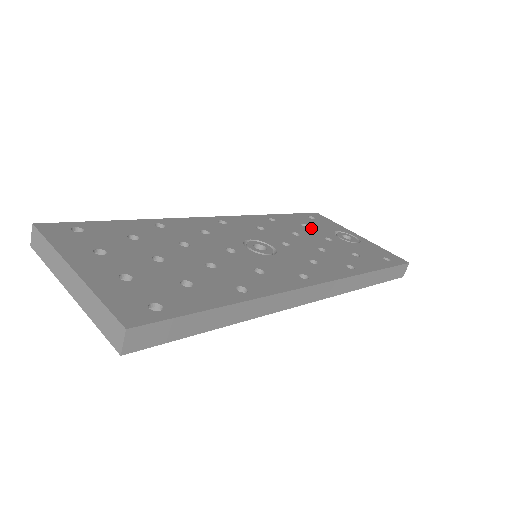
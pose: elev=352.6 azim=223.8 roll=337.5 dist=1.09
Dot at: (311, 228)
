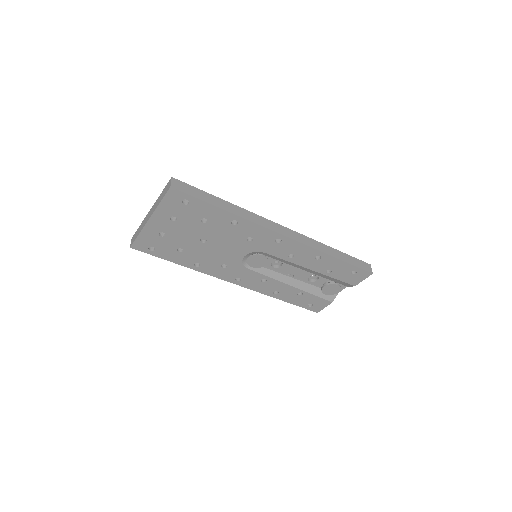
Dot at: occluded
